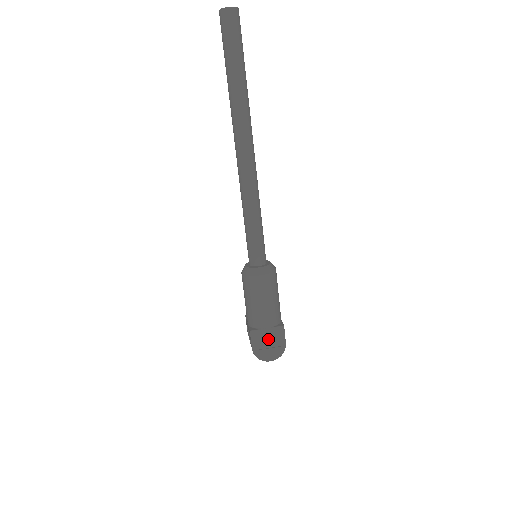
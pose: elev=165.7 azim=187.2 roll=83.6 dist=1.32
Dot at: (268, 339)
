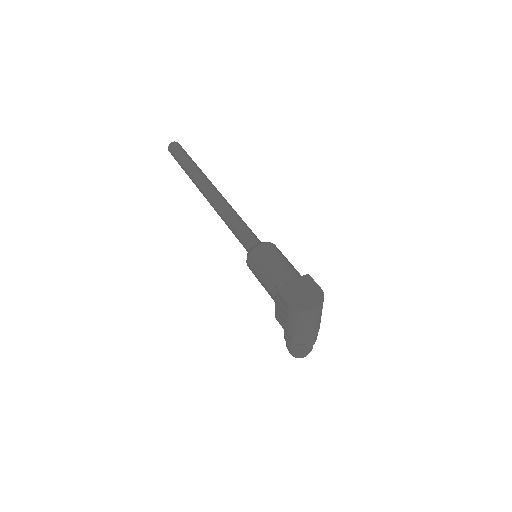
Dot at: (299, 289)
